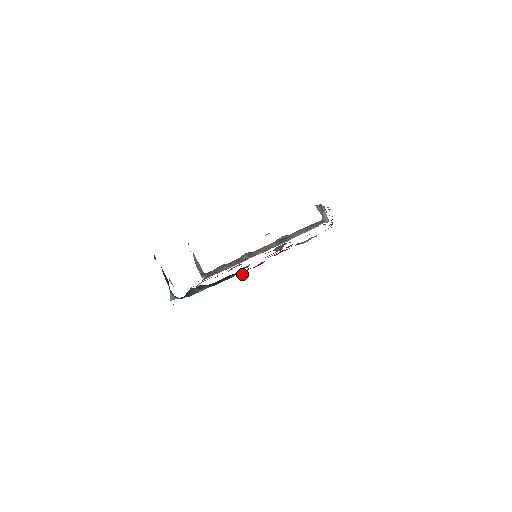
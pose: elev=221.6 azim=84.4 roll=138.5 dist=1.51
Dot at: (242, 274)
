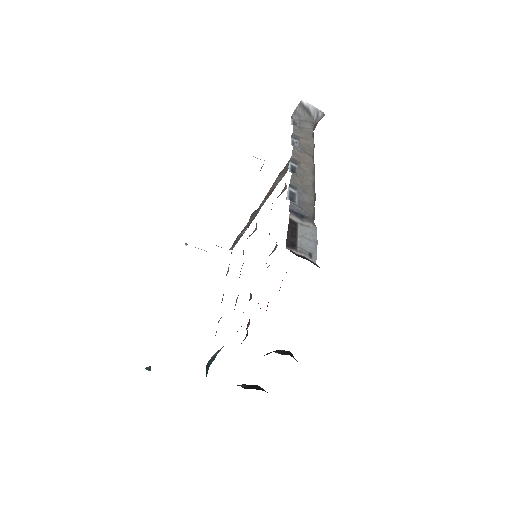
Dot at: (244, 339)
